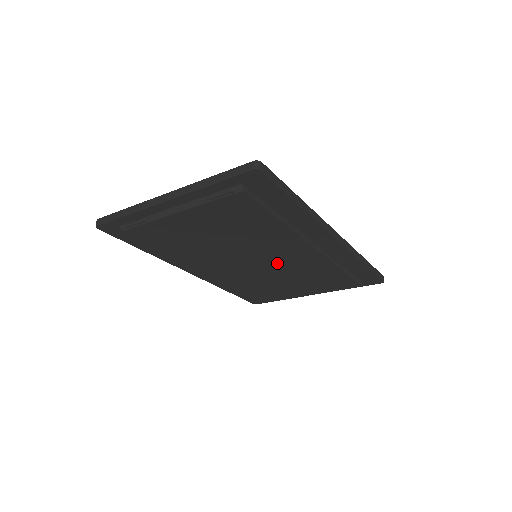
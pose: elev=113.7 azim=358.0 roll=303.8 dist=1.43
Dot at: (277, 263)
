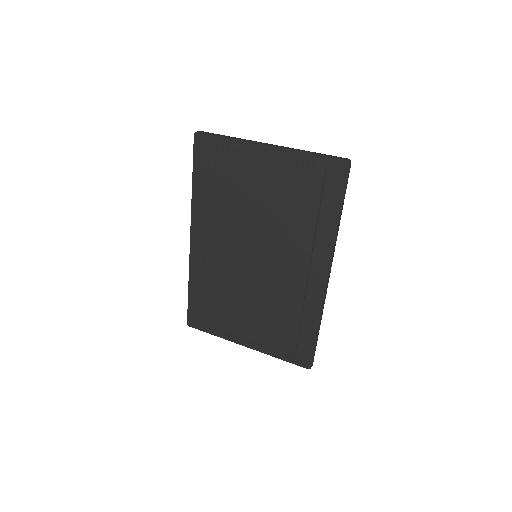
Dot at: (265, 273)
